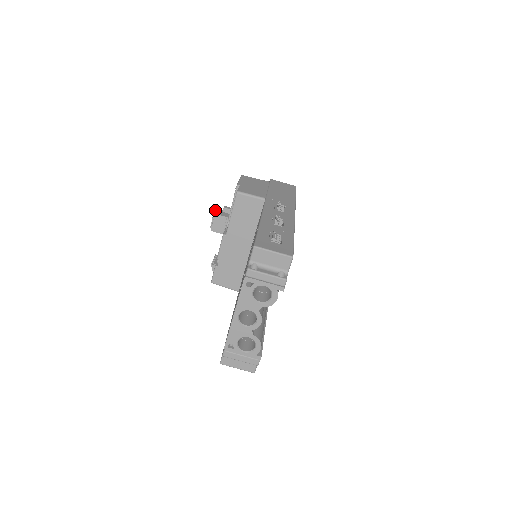
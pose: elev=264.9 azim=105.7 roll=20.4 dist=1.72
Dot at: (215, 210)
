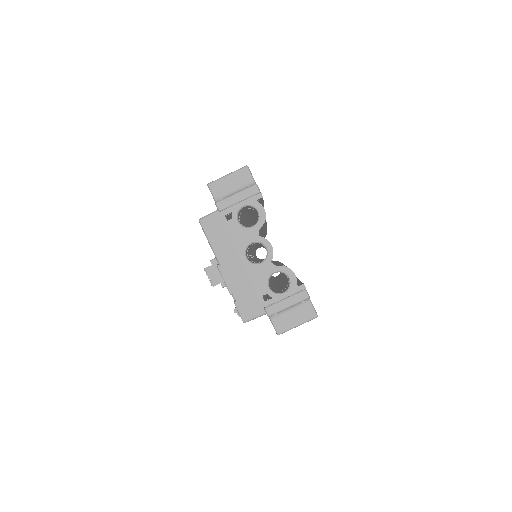
Dot at: occluded
